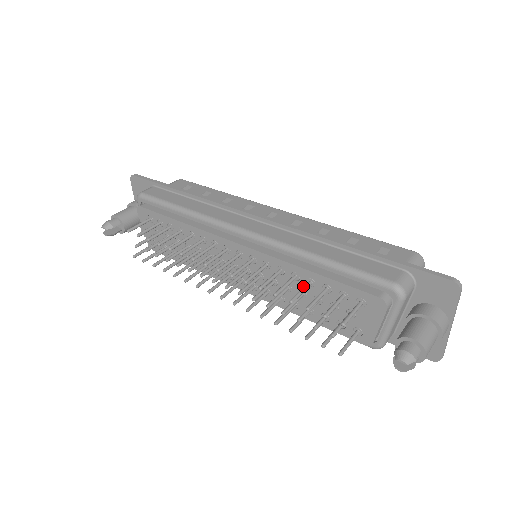
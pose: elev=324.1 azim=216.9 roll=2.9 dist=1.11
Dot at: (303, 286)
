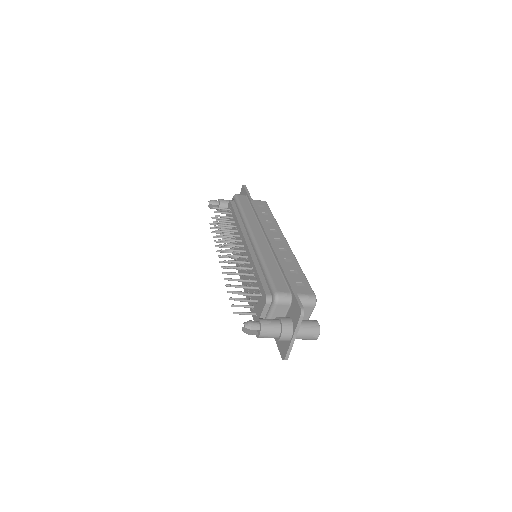
Dot at: (252, 276)
